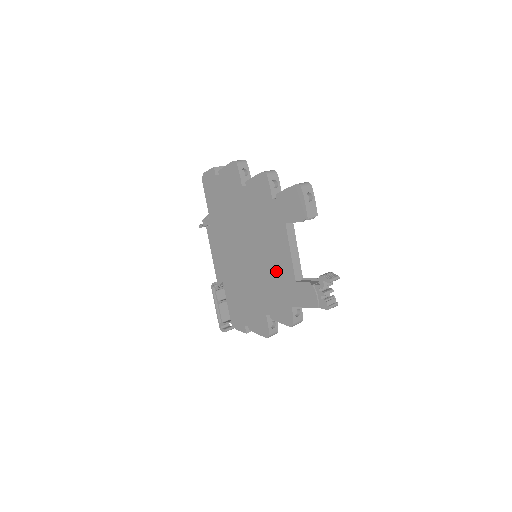
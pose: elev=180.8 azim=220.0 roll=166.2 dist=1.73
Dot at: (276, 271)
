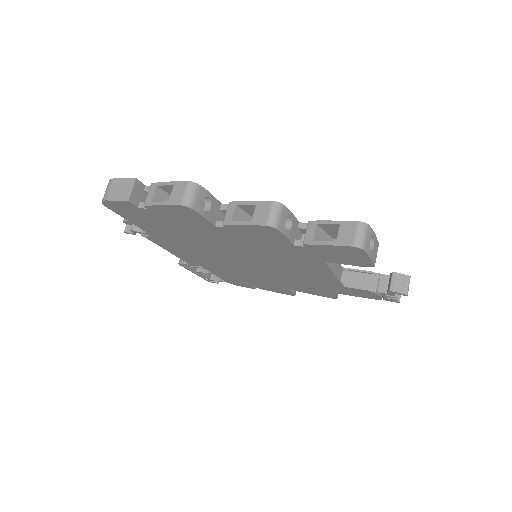
Dot at: (306, 278)
